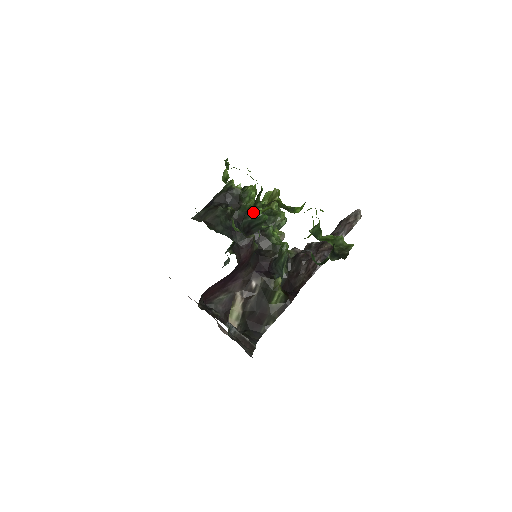
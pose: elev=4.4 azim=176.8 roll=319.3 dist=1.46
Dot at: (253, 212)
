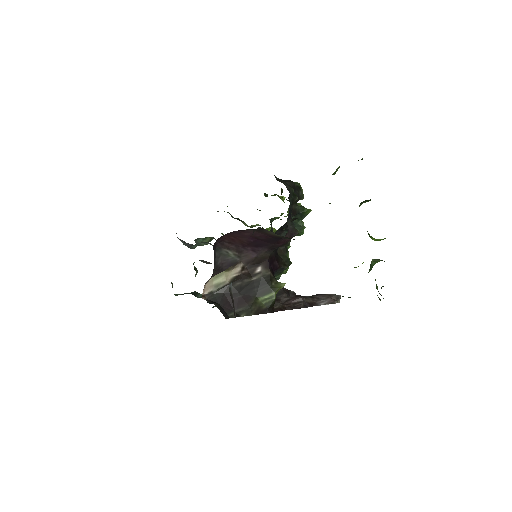
Dot at: (301, 219)
